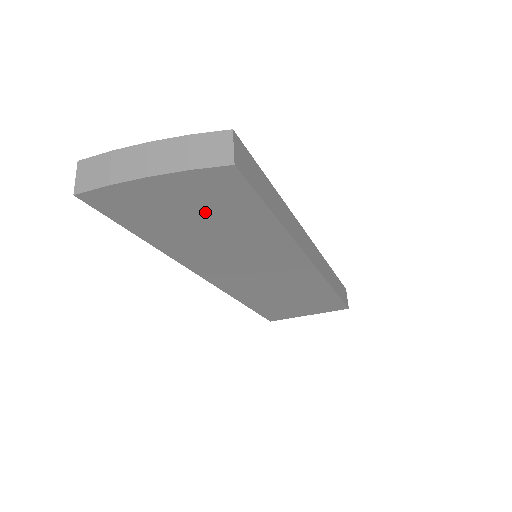
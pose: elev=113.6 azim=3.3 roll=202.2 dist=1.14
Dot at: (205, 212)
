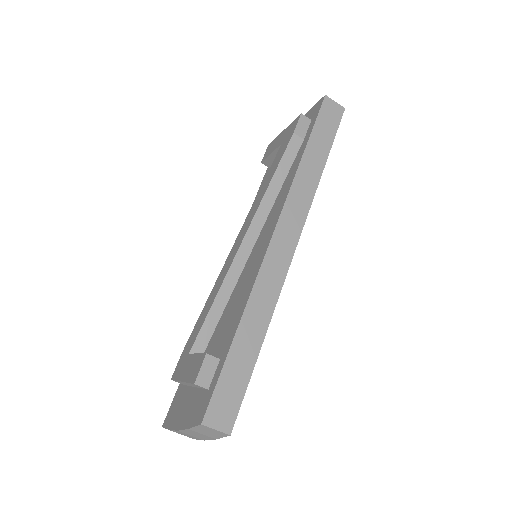
Dot at: occluded
